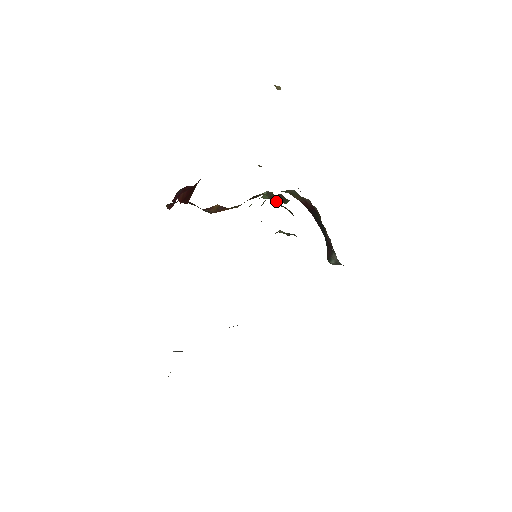
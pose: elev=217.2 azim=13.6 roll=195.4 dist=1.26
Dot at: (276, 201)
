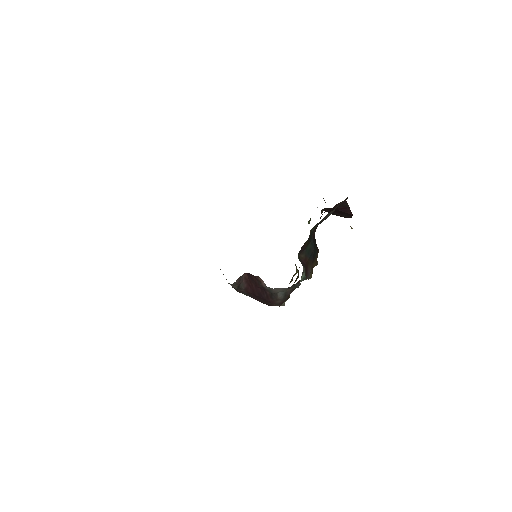
Dot at: (296, 270)
